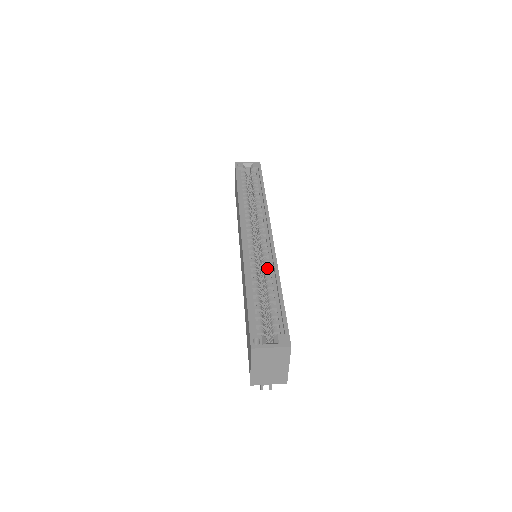
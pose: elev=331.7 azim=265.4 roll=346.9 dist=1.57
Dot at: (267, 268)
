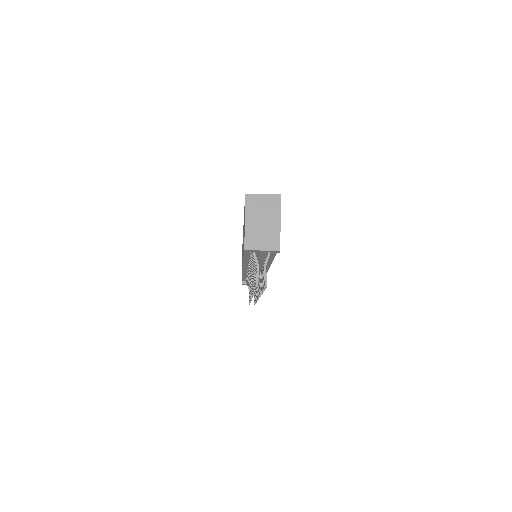
Dot at: occluded
